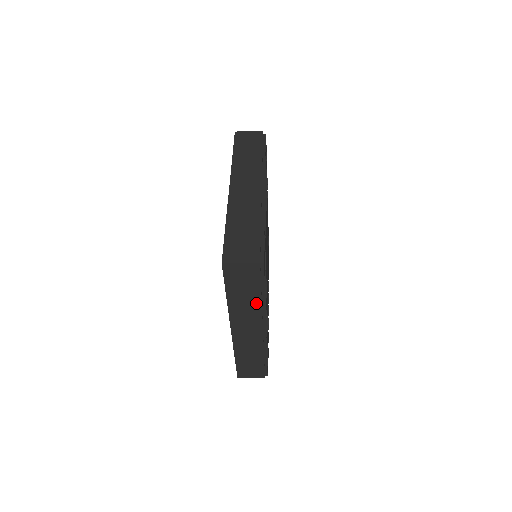
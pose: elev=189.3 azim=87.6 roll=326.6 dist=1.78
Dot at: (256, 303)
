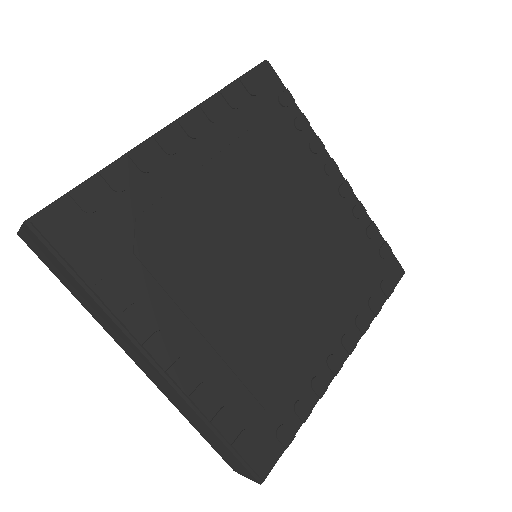
Dot at: (98, 307)
